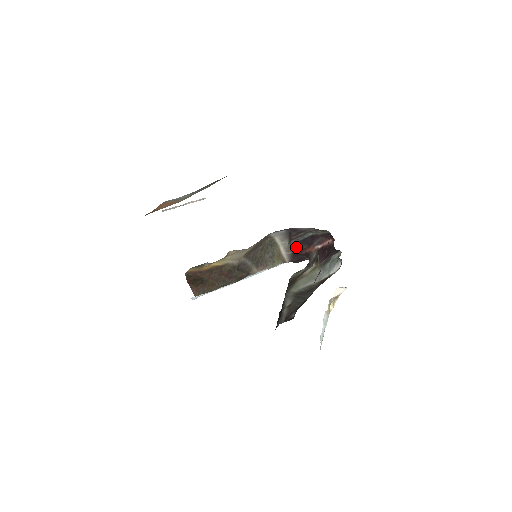
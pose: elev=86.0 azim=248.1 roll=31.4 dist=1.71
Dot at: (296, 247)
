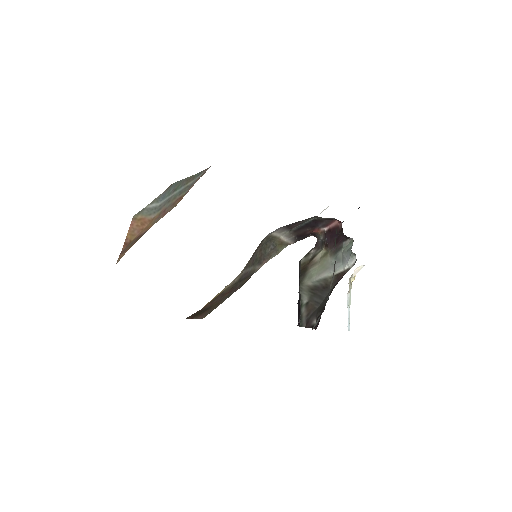
Dot at: (298, 231)
